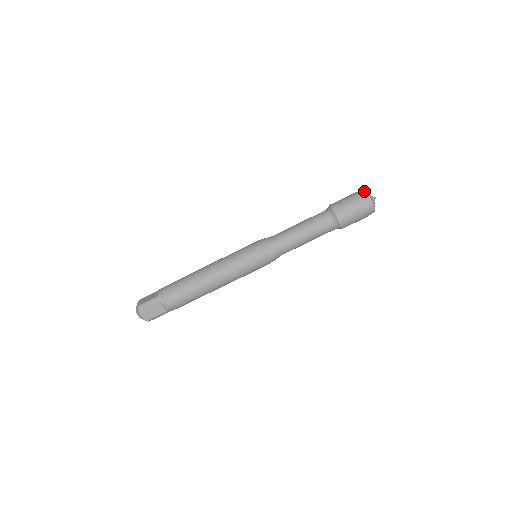
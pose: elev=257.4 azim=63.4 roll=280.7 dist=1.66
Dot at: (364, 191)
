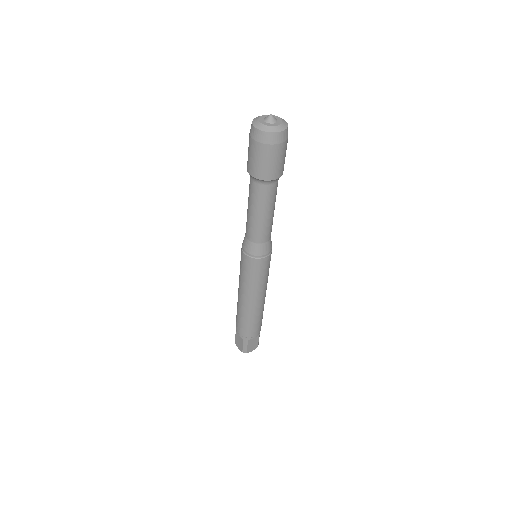
Dot at: (257, 132)
